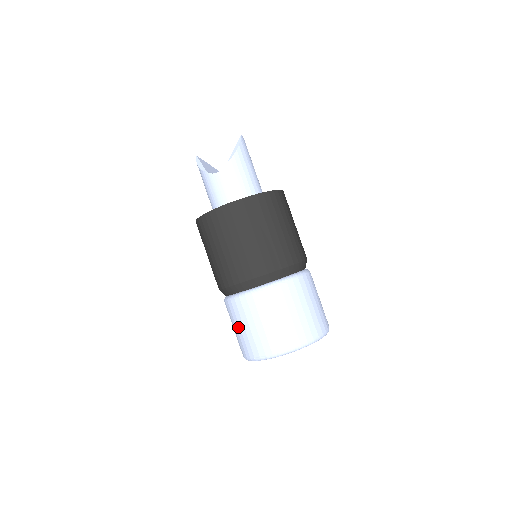
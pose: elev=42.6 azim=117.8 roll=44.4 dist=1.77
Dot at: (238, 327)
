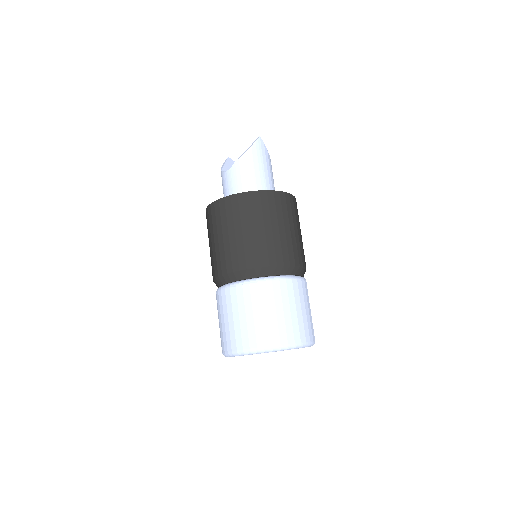
Dot at: occluded
